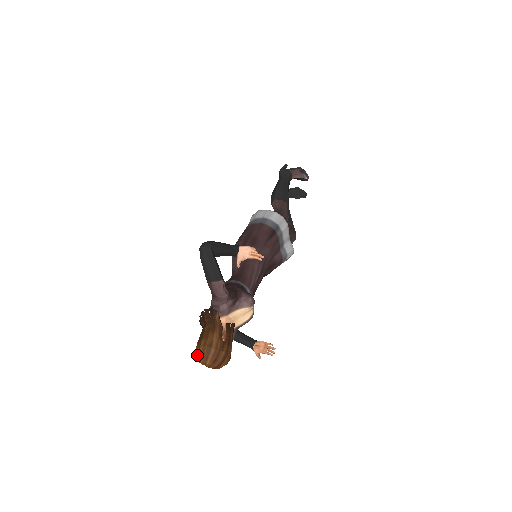
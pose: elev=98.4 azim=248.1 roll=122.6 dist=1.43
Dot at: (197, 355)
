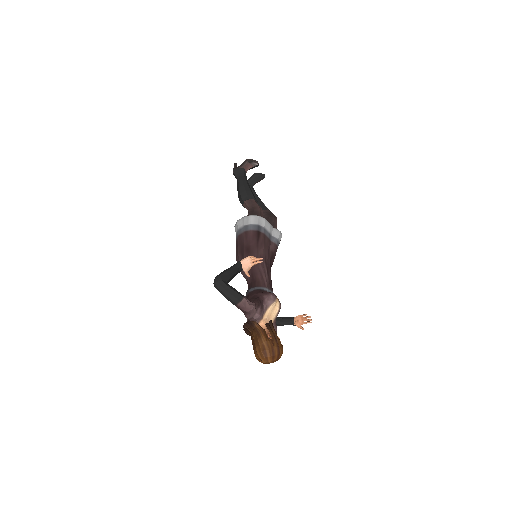
Dot at: (259, 360)
